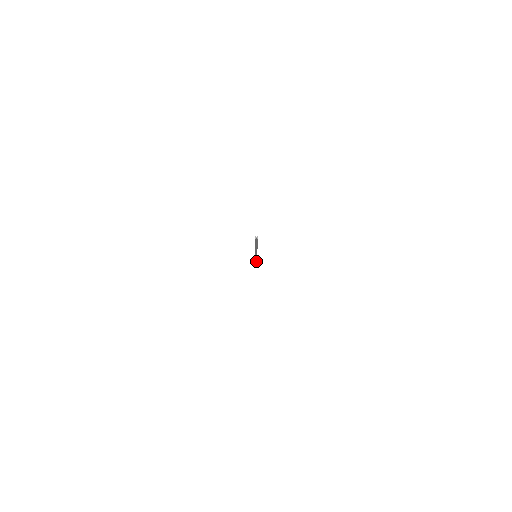
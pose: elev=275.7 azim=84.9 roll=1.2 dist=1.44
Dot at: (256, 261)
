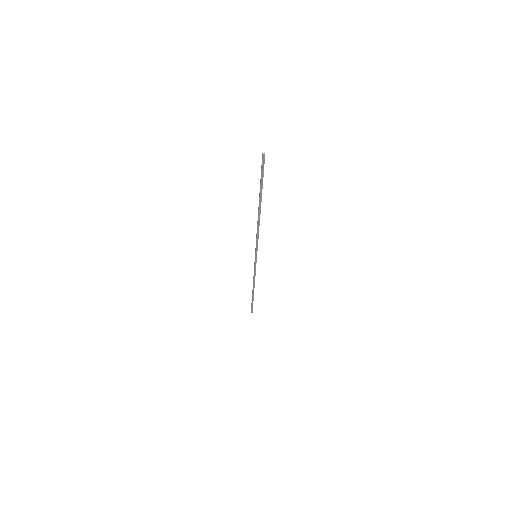
Dot at: (254, 285)
